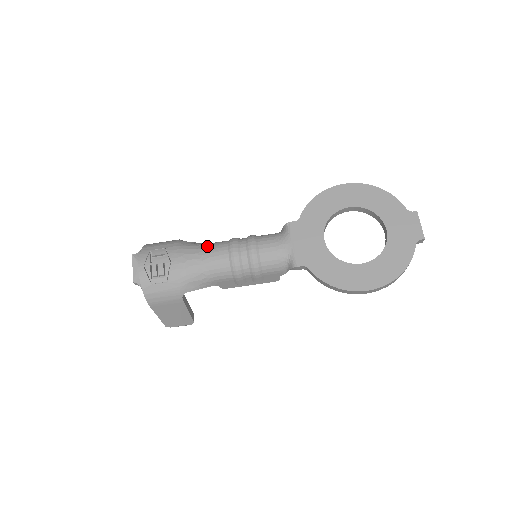
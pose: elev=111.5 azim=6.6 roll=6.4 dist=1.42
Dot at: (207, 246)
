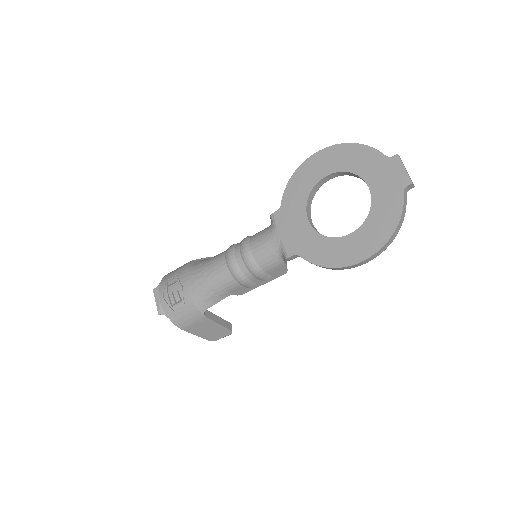
Dot at: (209, 262)
